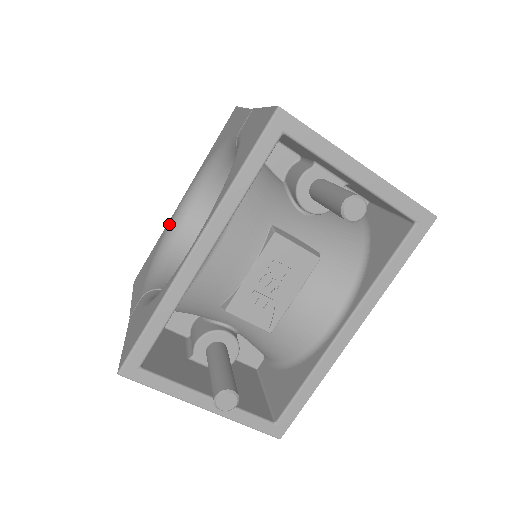
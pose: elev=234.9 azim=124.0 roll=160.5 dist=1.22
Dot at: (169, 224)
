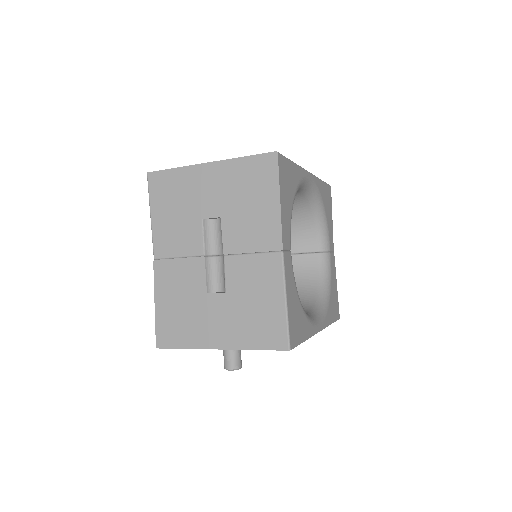
Dot at: occluded
